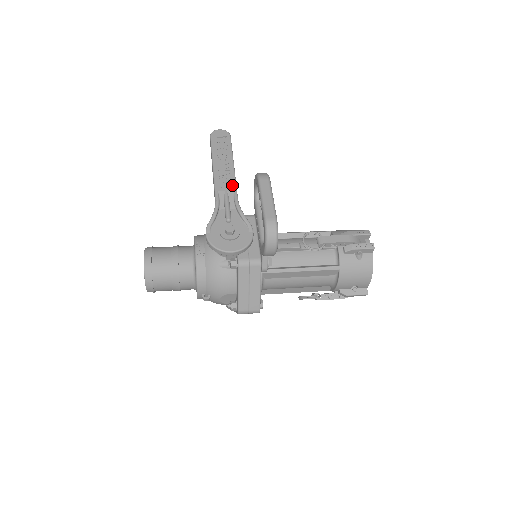
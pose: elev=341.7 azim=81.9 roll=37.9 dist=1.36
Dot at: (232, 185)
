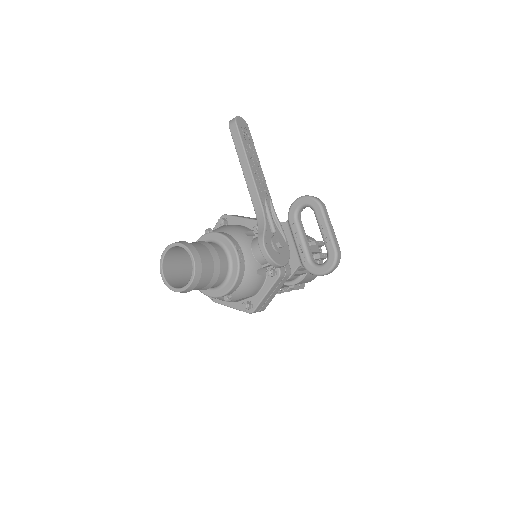
Dot at: (267, 191)
